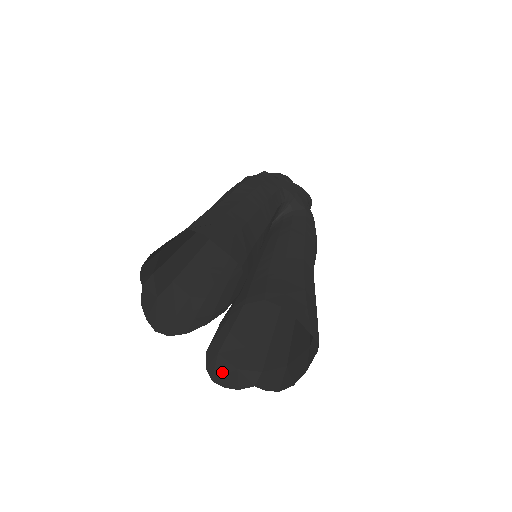
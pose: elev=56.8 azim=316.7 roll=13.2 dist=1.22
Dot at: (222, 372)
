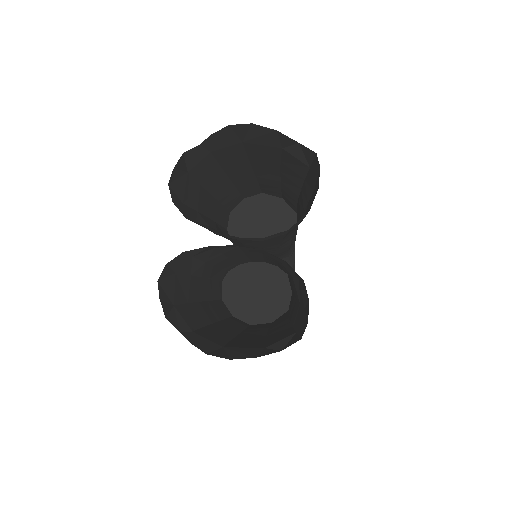
Dot at: (167, 288)
